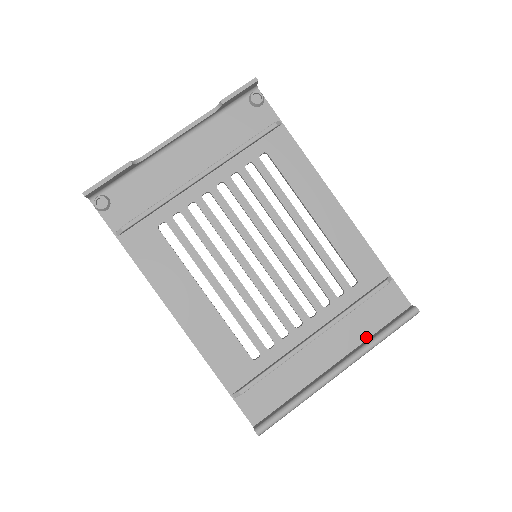
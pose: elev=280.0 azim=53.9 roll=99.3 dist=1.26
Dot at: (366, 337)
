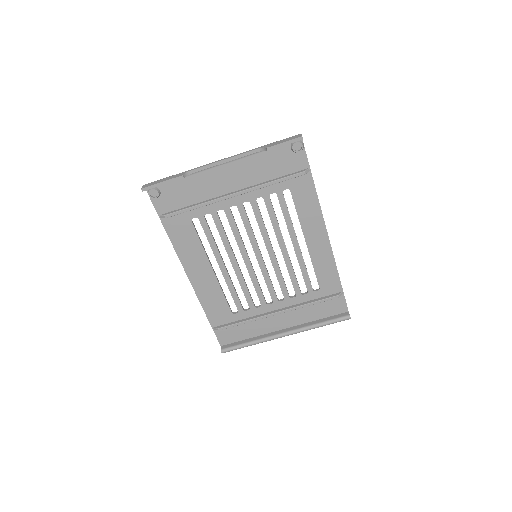
Dot at: (310, 320)
